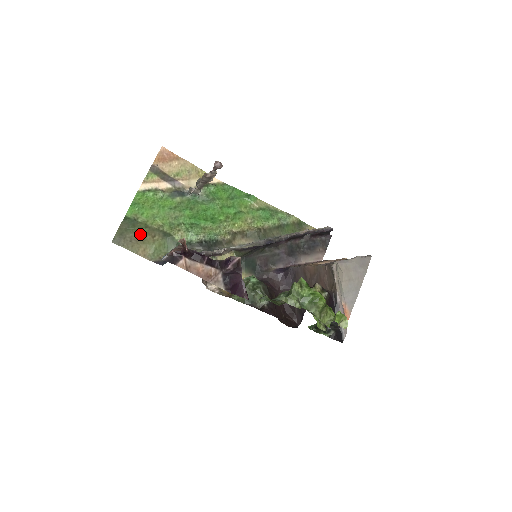
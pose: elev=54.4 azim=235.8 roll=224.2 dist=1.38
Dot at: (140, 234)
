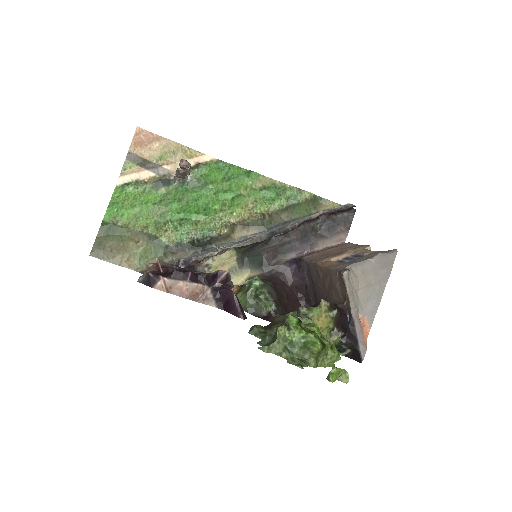
Dot at: (121, 241)
